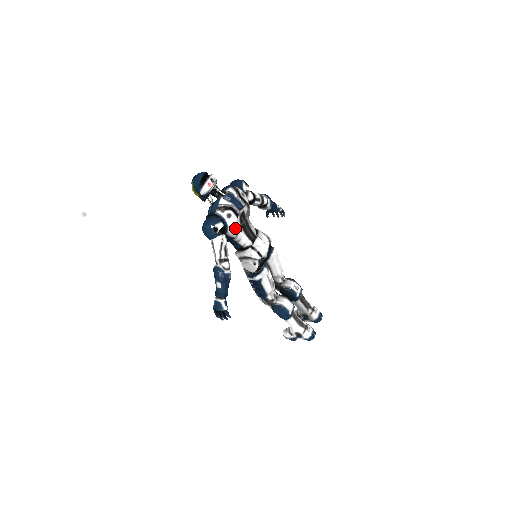
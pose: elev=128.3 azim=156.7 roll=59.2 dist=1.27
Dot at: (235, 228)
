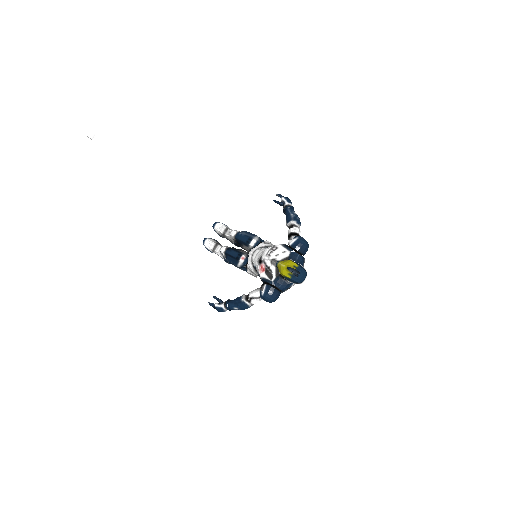
Dot at: occluded
